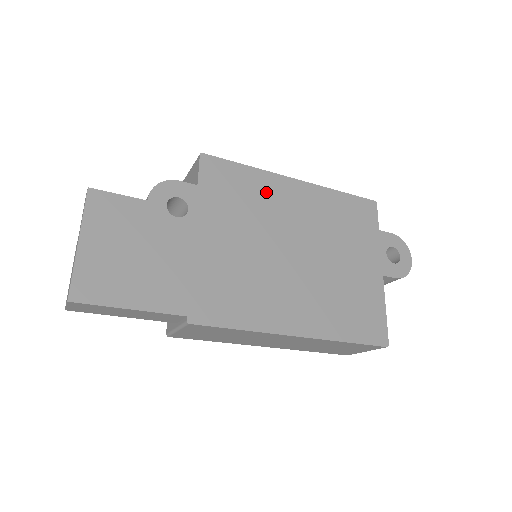
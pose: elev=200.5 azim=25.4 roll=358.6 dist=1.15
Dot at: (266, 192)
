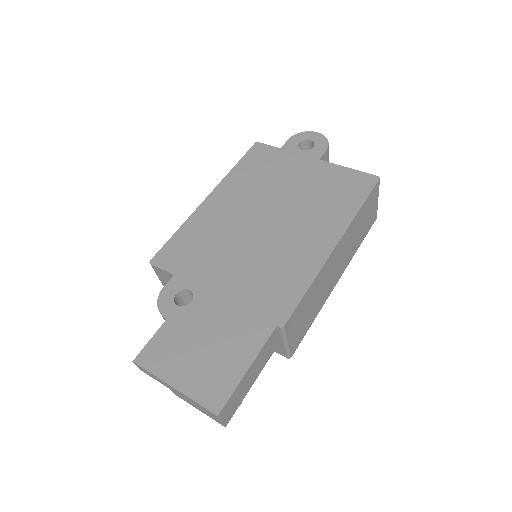
Dot at: (206, 224)
